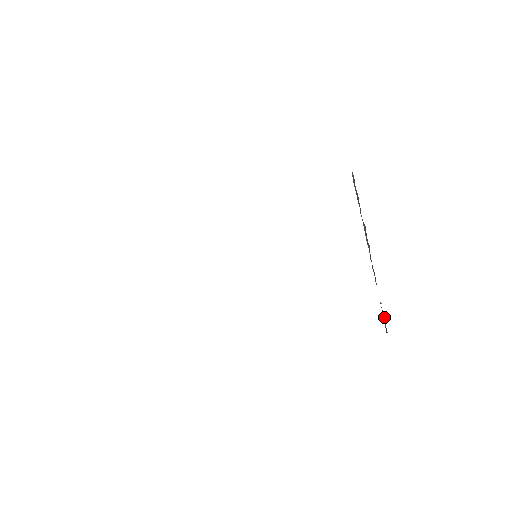
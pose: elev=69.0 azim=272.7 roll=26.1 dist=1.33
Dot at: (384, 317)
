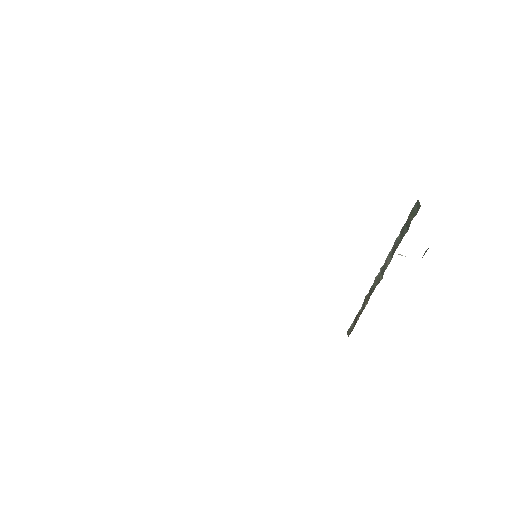
Dot at: (353, 323)
